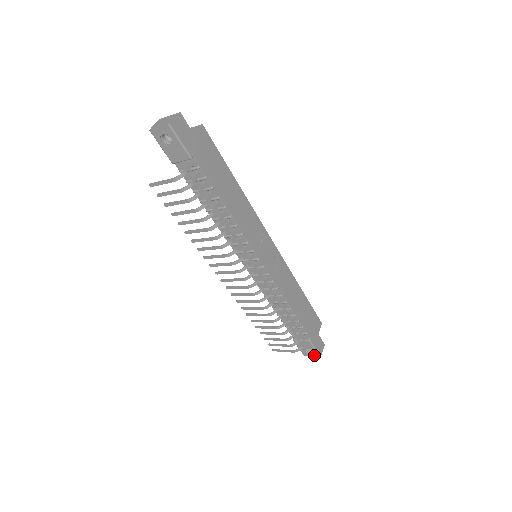
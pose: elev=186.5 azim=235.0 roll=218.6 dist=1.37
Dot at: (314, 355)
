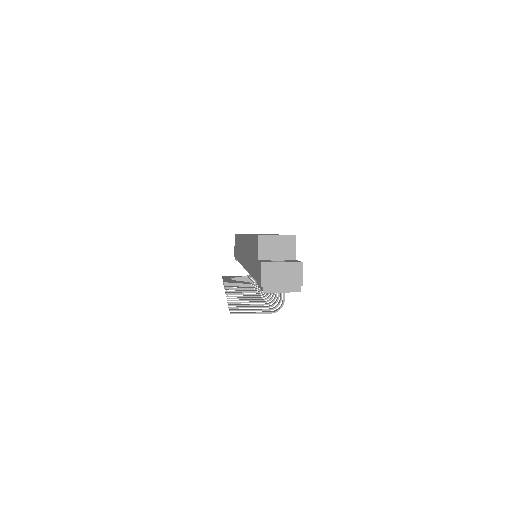
Dot at: occluded
